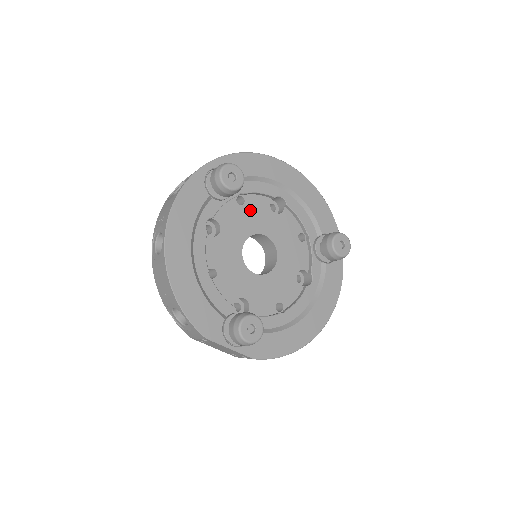
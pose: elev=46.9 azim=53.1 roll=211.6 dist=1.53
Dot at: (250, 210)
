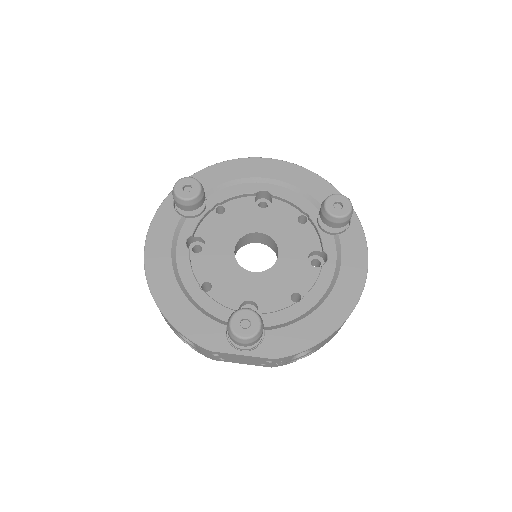
Dot at: (233, 215)
